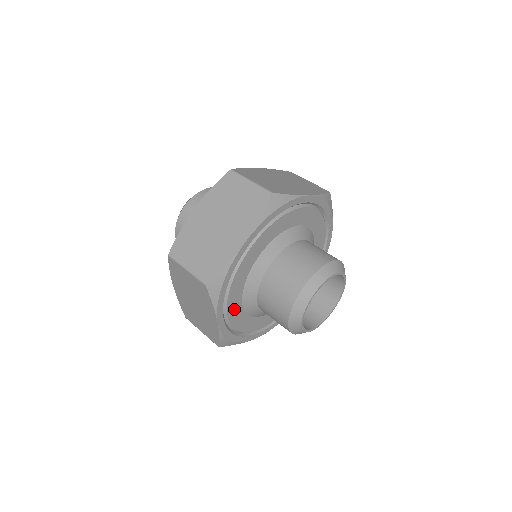
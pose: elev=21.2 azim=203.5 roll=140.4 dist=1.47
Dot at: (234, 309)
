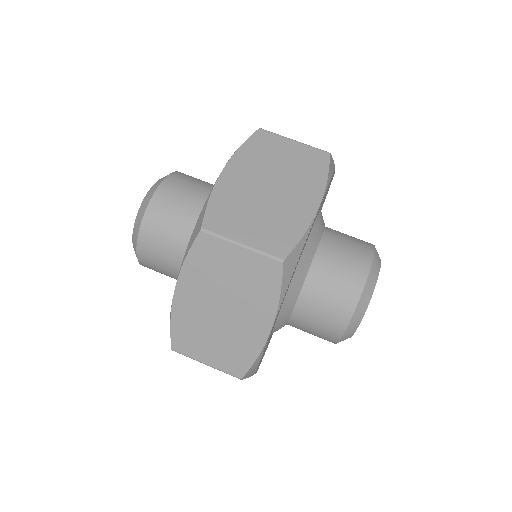
Dot at: occluded
